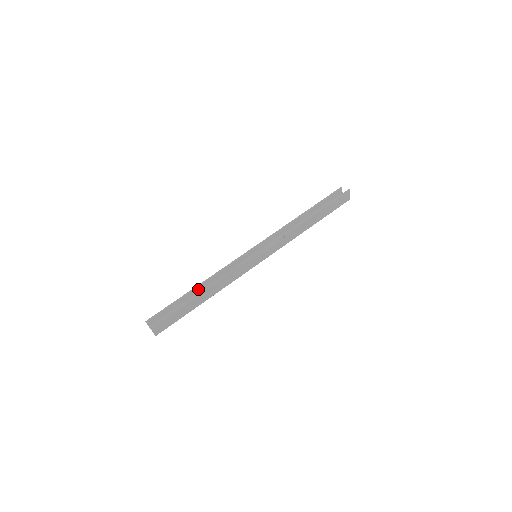
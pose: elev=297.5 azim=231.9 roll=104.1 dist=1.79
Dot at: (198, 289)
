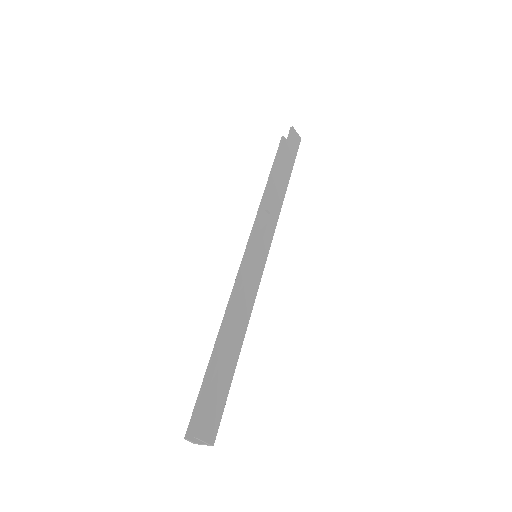
Dot at: (220, 344)
